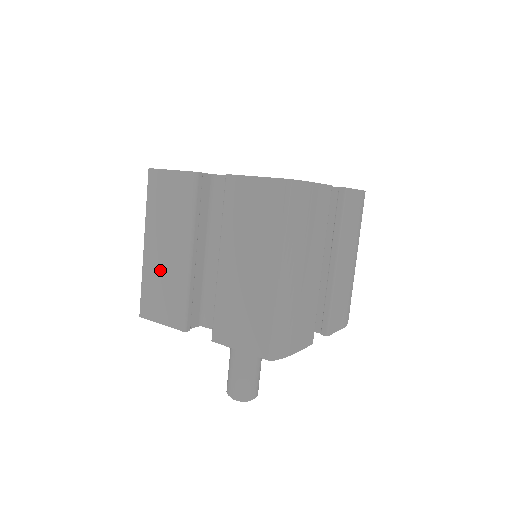
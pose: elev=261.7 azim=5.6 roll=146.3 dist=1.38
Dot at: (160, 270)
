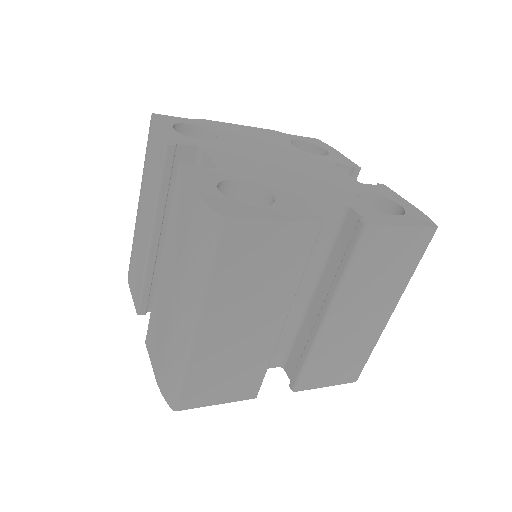
Dot at: (227, 351)
